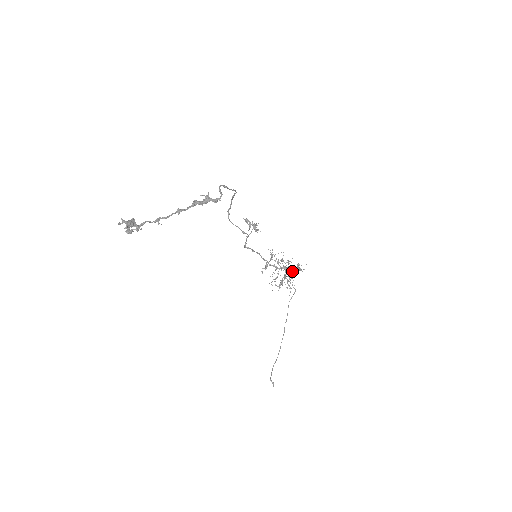
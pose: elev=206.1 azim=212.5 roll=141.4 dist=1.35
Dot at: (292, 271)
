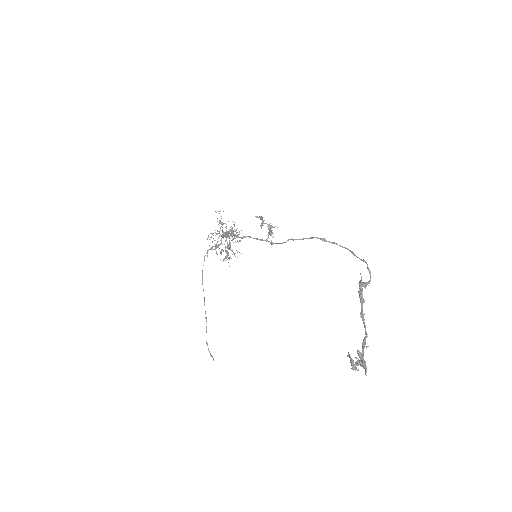
Dot at: occluded
